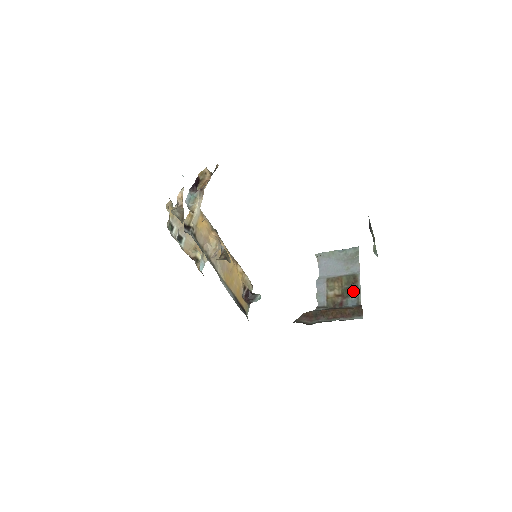
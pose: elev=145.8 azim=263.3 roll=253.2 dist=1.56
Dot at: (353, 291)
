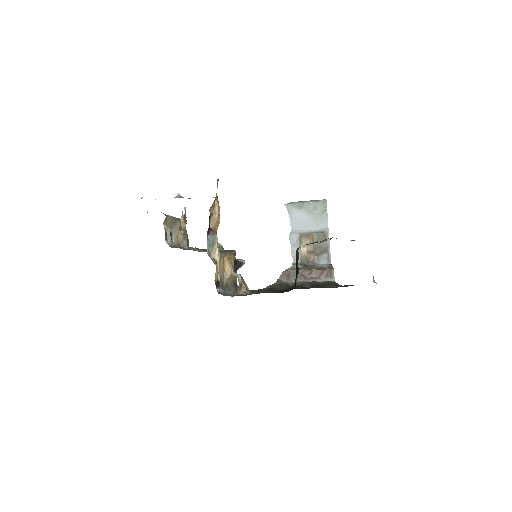
Dot at: (324, 249)
